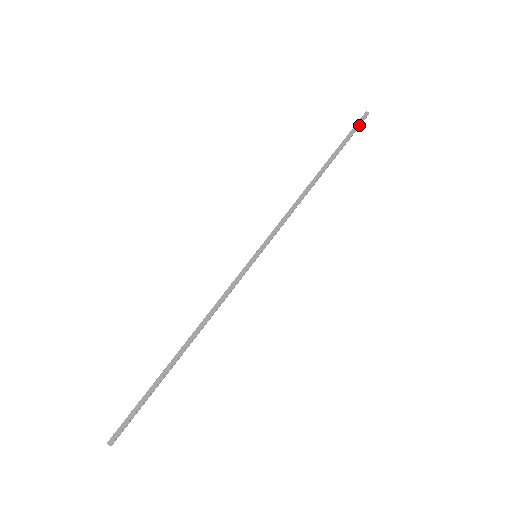
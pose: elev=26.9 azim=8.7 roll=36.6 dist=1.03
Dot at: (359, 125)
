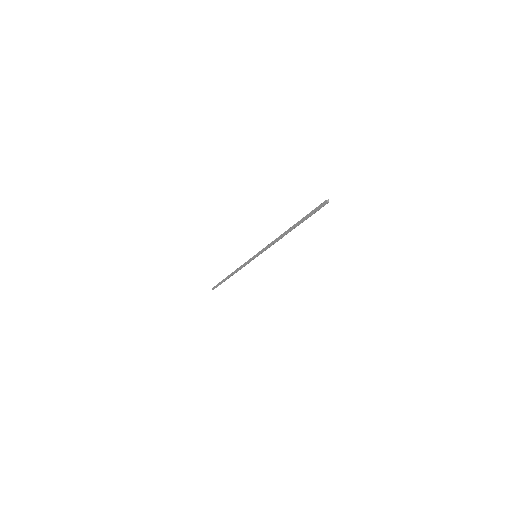
Dot at: (320, 208)
